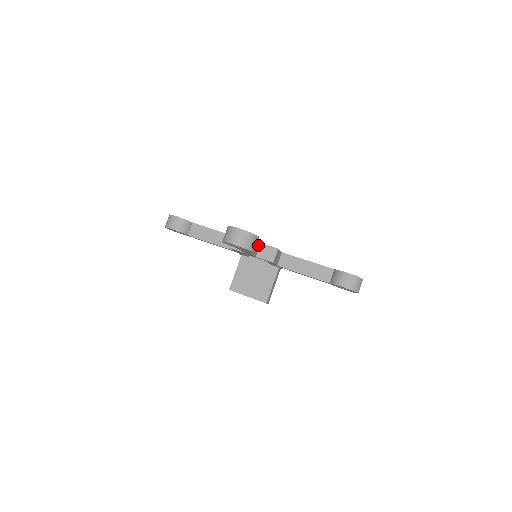
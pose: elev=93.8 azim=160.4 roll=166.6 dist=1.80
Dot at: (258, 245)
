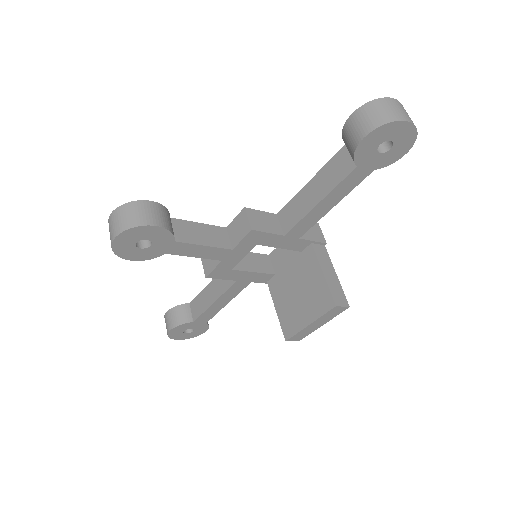
Dot at: (219, 232)
